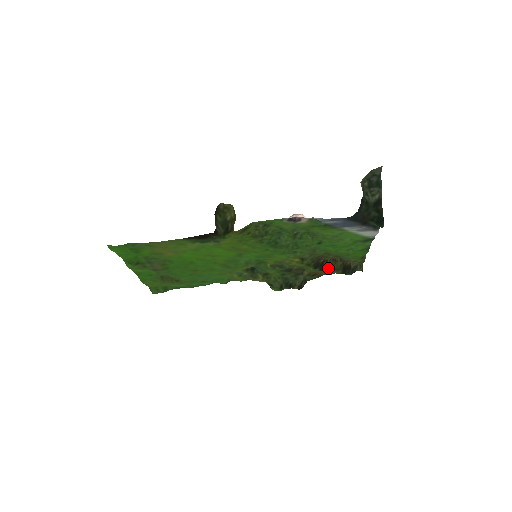
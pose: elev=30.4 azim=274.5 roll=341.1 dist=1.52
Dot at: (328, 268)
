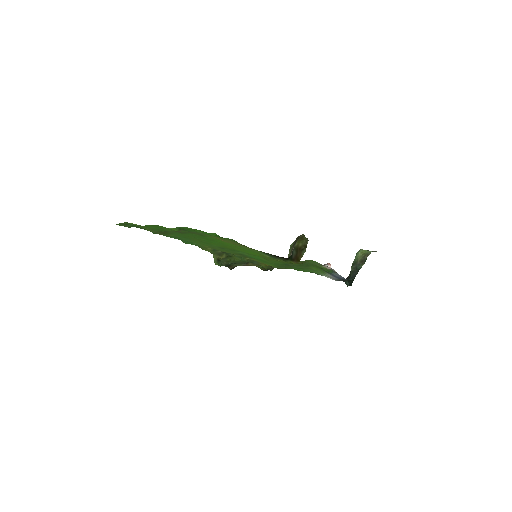
Dot at: occluded
